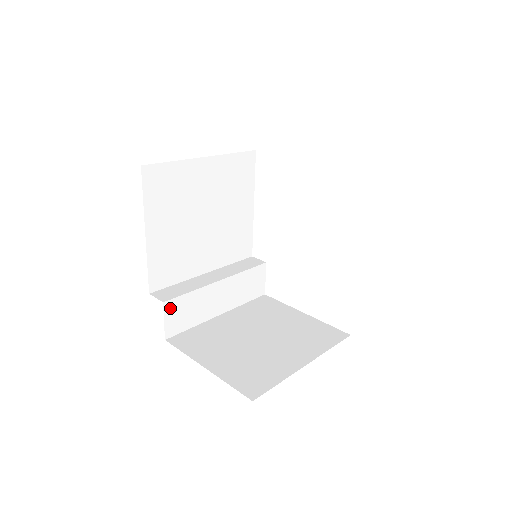
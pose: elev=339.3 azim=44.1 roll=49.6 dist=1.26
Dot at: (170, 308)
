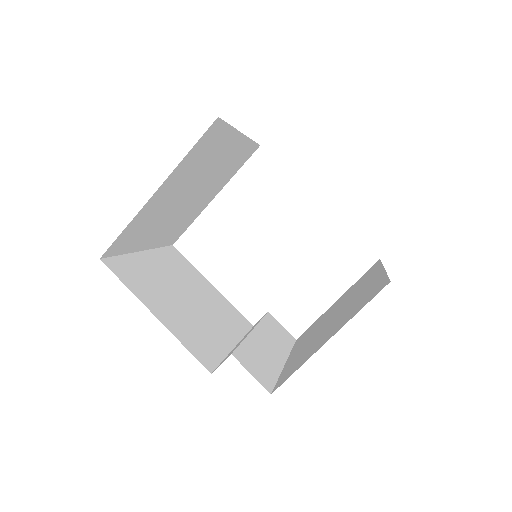
Dot at: (242, 360)
